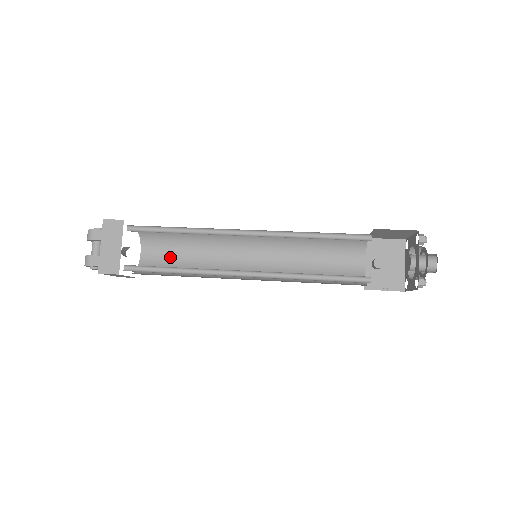
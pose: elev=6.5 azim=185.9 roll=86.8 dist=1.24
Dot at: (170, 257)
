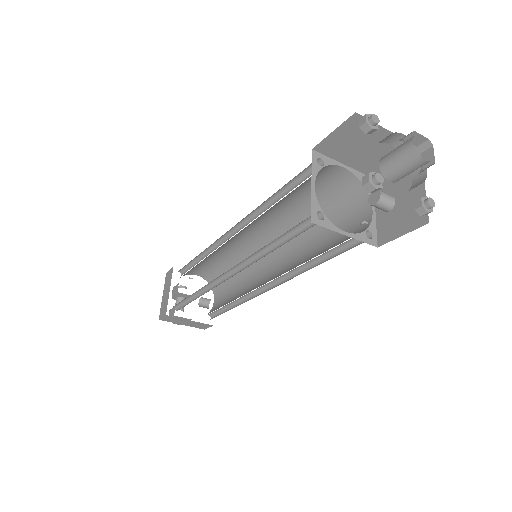
Dot at: (228, 295)
